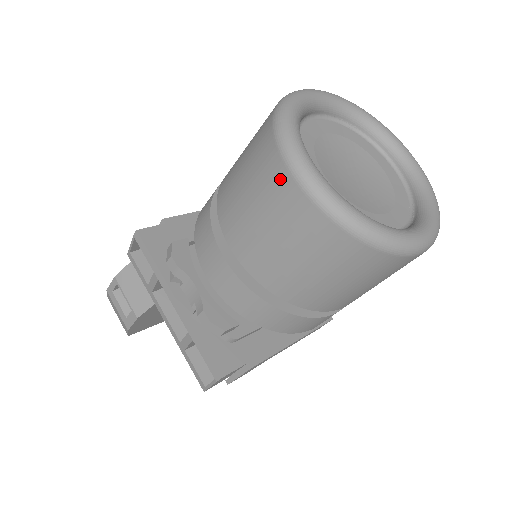
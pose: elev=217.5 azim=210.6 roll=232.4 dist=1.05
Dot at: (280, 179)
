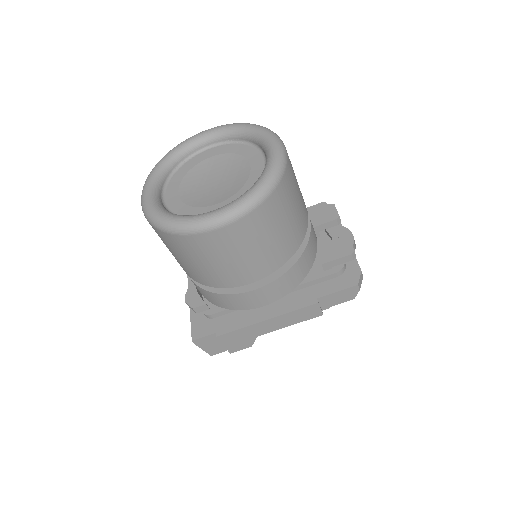
Dot at: occluded
